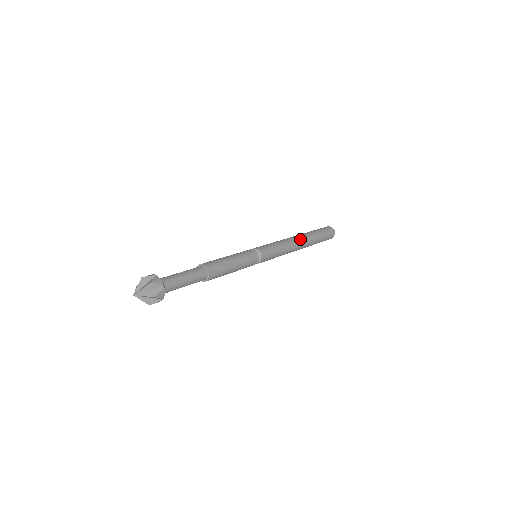
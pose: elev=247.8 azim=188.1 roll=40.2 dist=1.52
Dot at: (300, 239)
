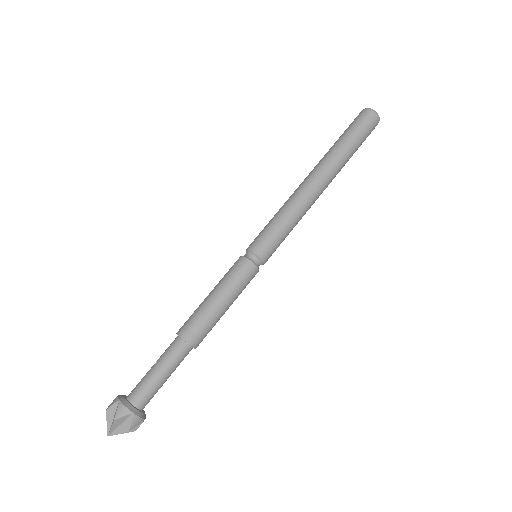
Dot at: (316, 179)
